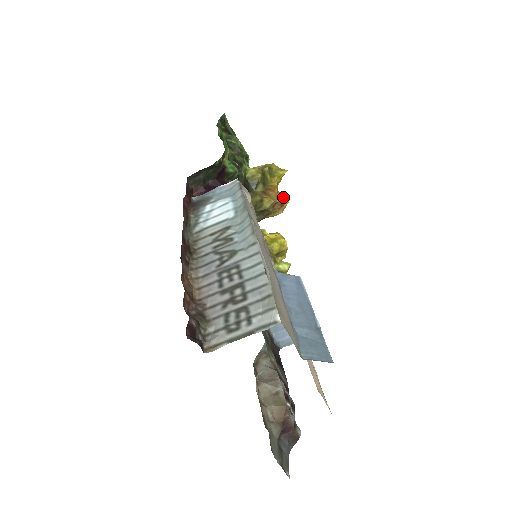
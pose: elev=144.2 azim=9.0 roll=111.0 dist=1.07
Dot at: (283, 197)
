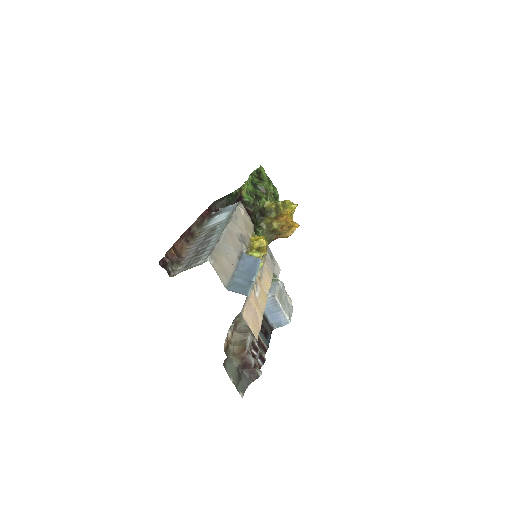
Dot at: (292, 223)
